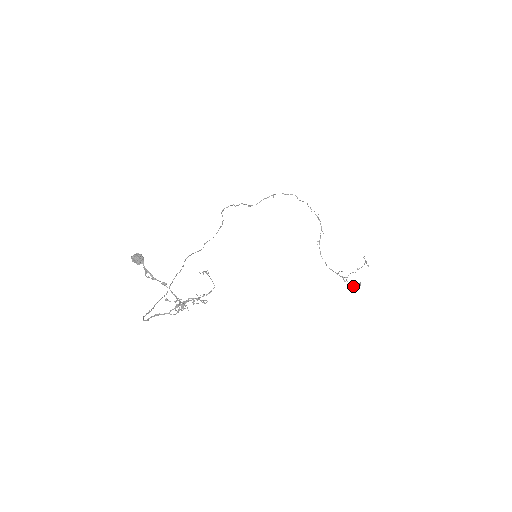
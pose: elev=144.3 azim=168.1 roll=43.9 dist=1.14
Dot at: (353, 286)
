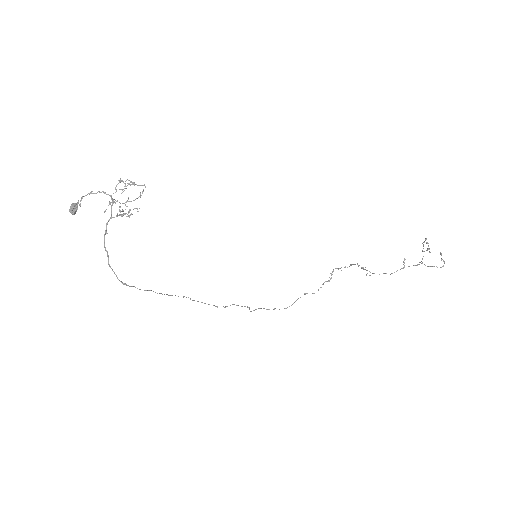
Dot at: (442, 266)
